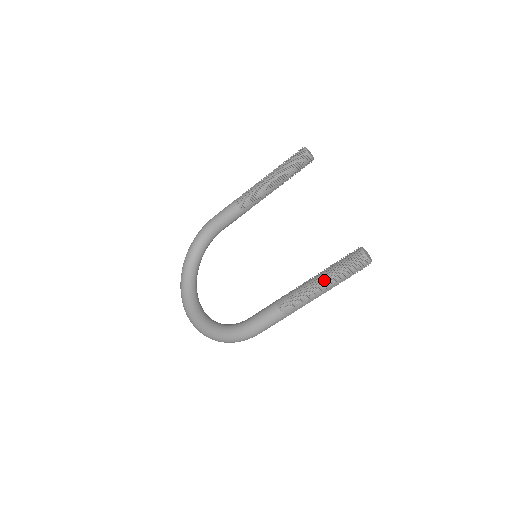
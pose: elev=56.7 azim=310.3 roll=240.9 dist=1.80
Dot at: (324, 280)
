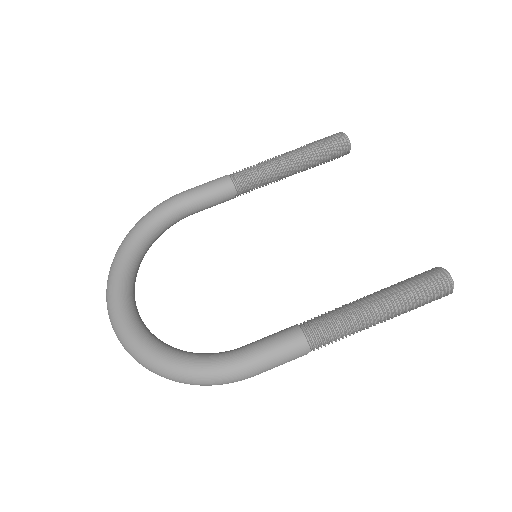
Dot at: (386, 303)
